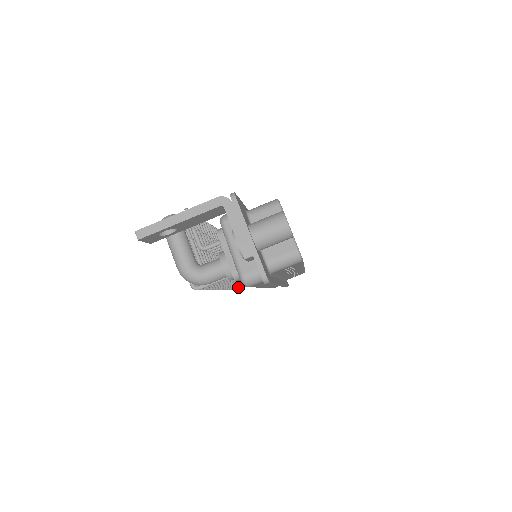
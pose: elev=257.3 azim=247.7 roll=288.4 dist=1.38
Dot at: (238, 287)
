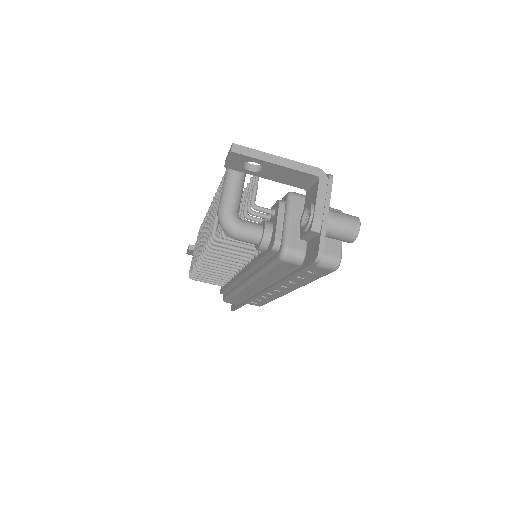
Dot at: (201, 279)
